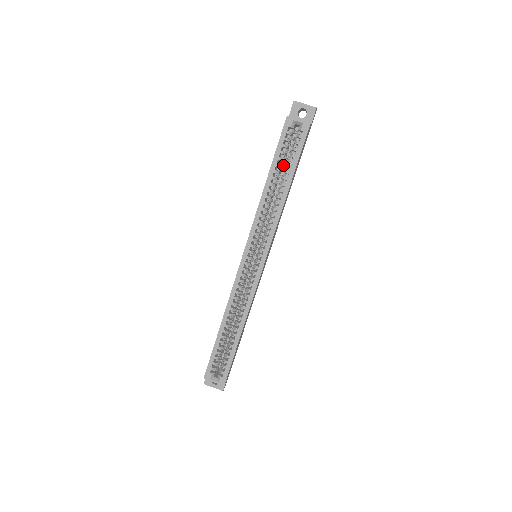
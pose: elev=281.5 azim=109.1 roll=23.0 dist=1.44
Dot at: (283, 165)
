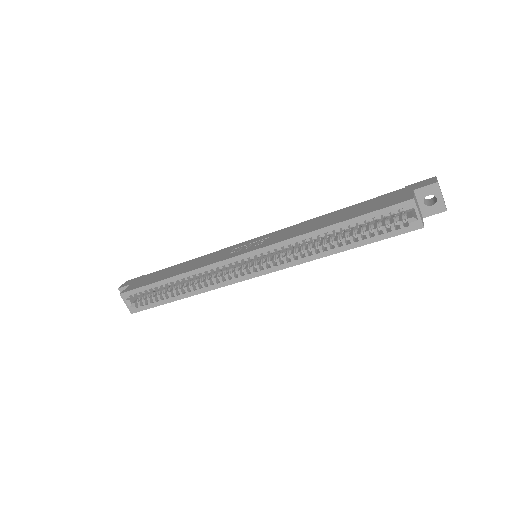
Dot at: occluded
